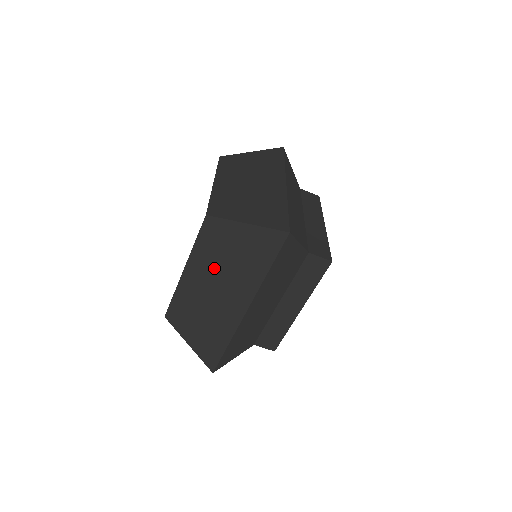
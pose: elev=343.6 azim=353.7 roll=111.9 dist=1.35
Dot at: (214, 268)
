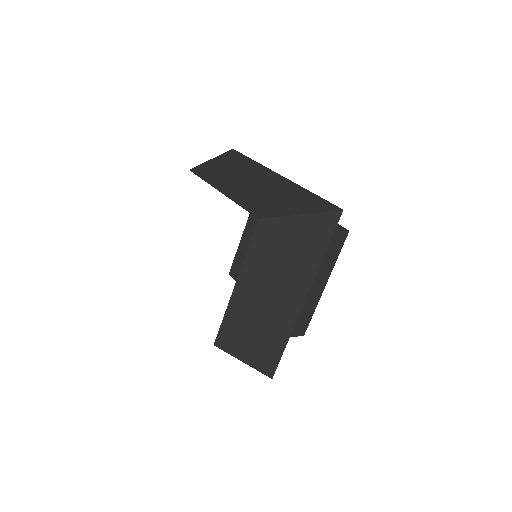
Dot at: (269, 270)
